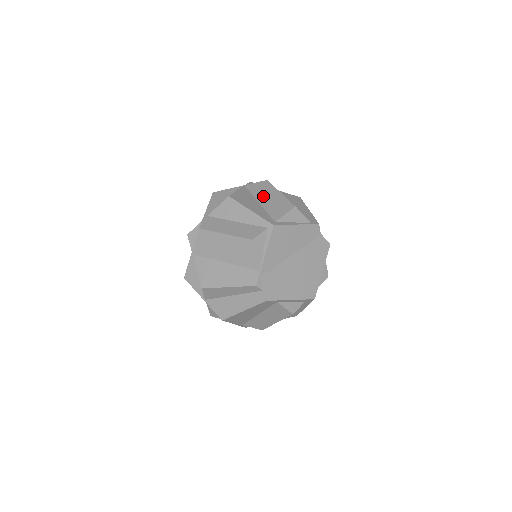
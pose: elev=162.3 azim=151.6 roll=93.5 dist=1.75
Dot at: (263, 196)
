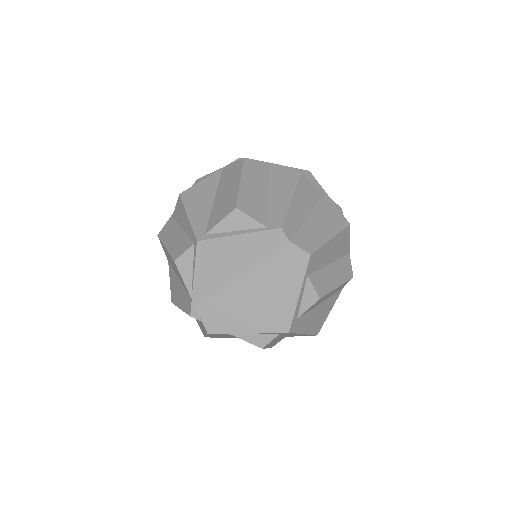
Dot at: (223, 187)
